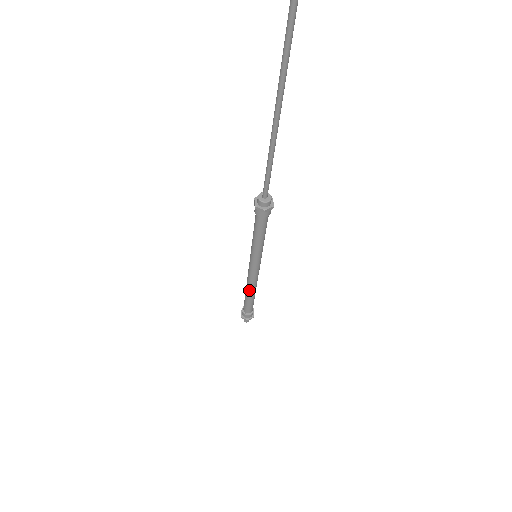
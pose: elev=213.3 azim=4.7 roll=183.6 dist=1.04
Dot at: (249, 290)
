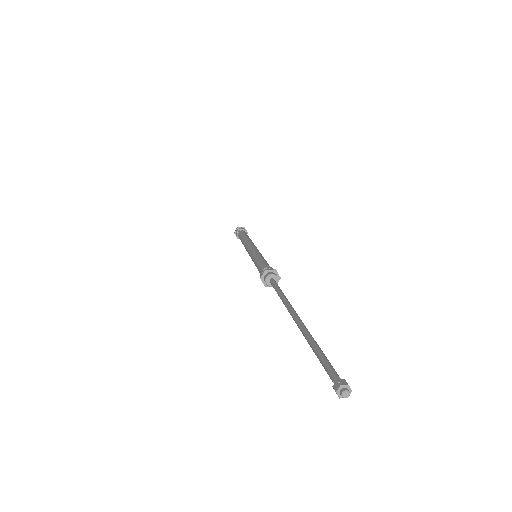
Dot at: occluded
